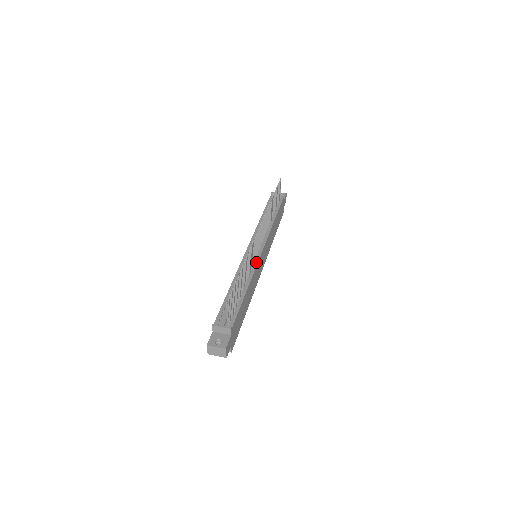
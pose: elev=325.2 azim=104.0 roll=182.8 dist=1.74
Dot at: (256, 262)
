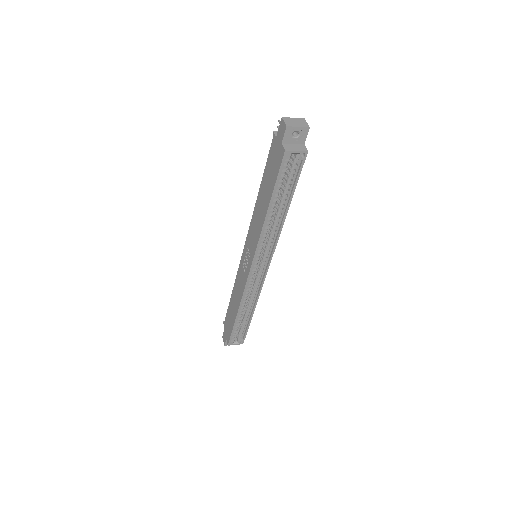
Dot at: occluded
